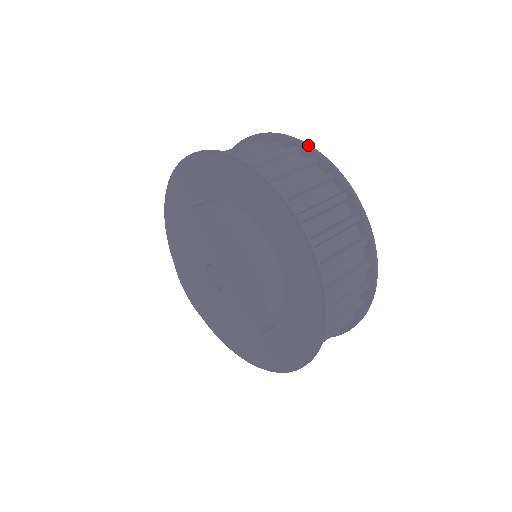
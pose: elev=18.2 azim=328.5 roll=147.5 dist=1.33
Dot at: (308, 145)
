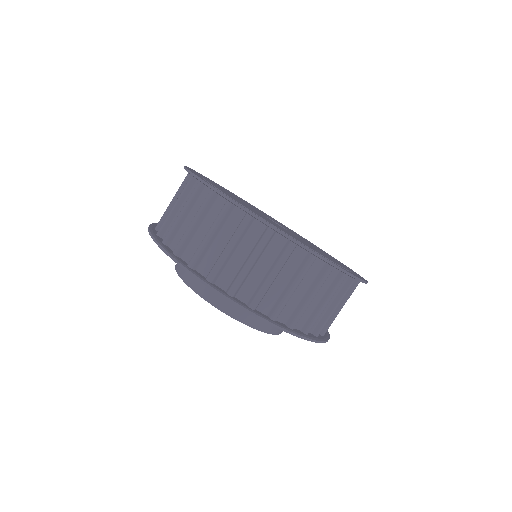
Dot at: (201, 181)
